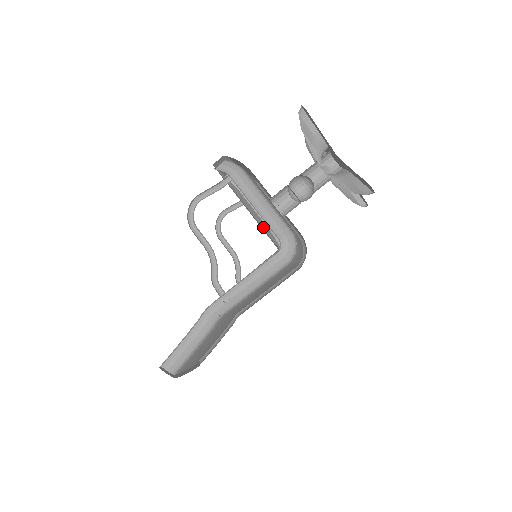
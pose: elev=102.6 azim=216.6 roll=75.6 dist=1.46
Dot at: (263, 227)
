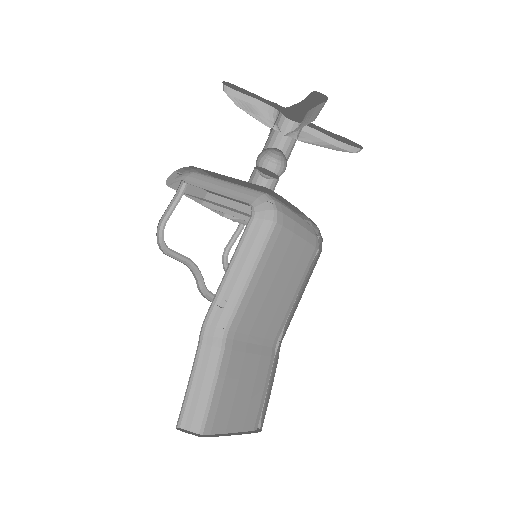
Dot at: occluded
